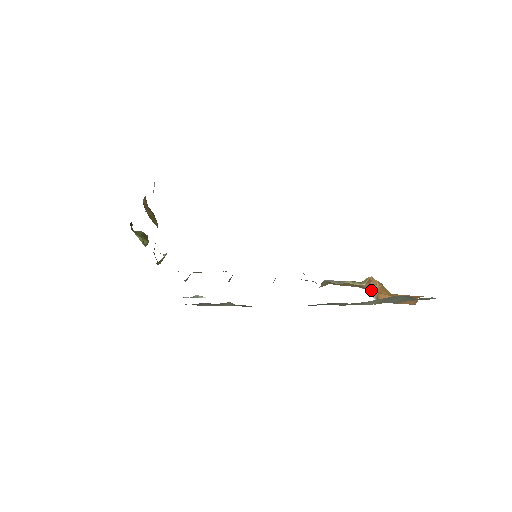
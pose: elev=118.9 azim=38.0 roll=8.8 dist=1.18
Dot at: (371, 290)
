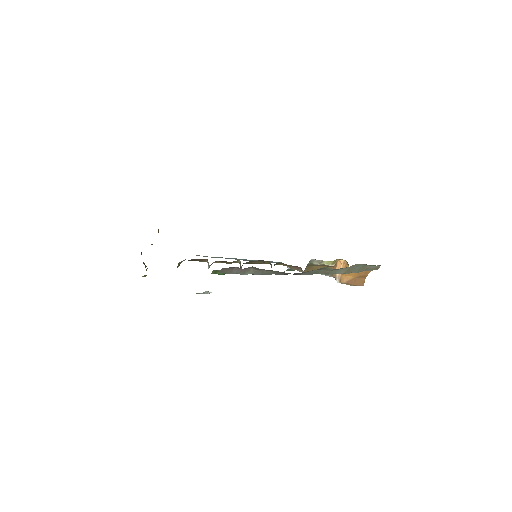
Dot at: (335, 276)
